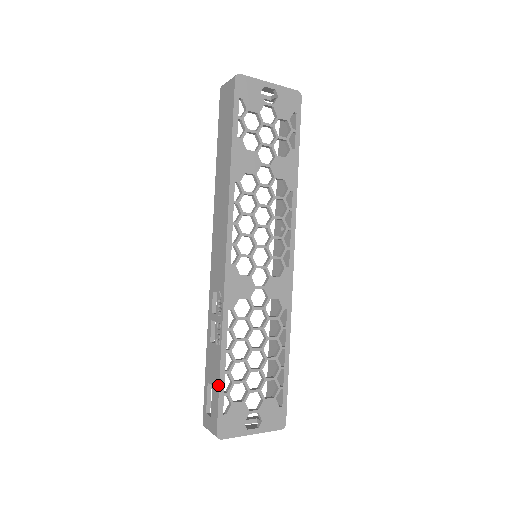
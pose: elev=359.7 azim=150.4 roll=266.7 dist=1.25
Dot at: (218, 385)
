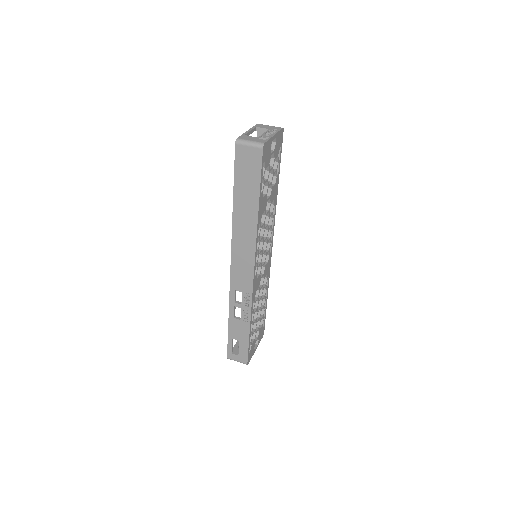
Dot at: (248, 342)
